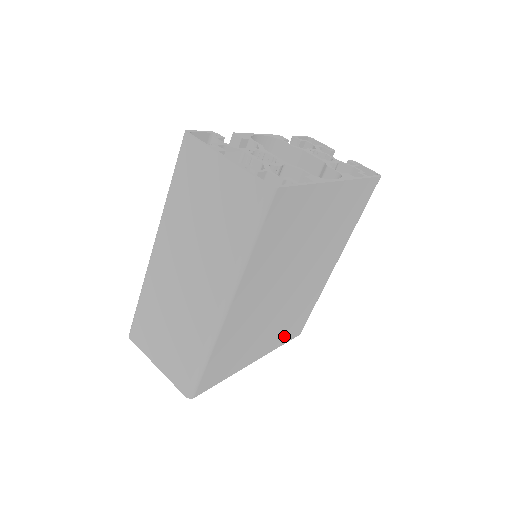
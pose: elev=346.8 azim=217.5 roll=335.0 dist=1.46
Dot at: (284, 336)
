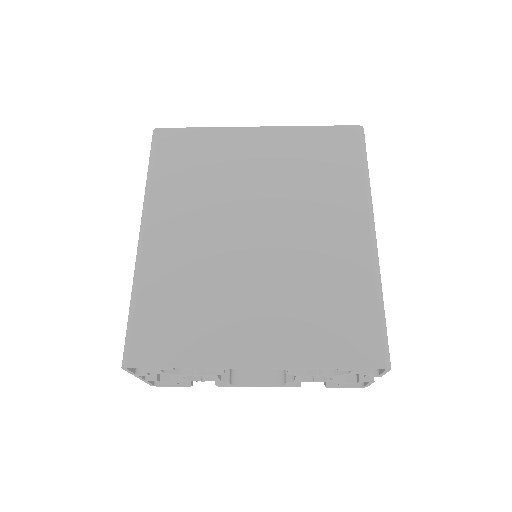
Dot at: (319, 344)
